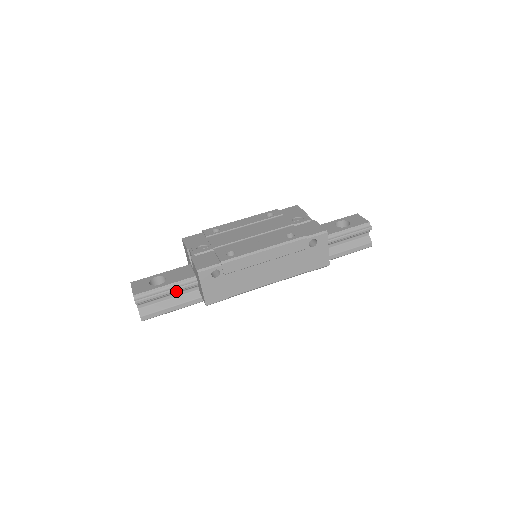
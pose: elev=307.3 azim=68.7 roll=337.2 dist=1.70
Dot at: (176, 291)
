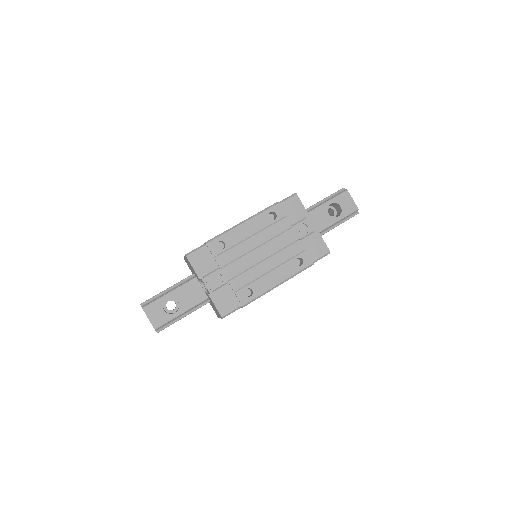
Dot at: occluded
